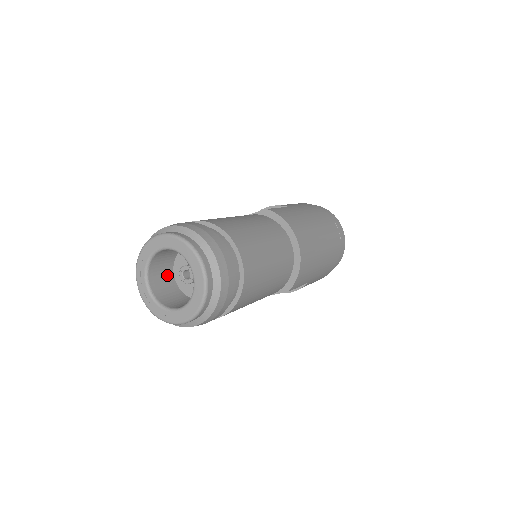
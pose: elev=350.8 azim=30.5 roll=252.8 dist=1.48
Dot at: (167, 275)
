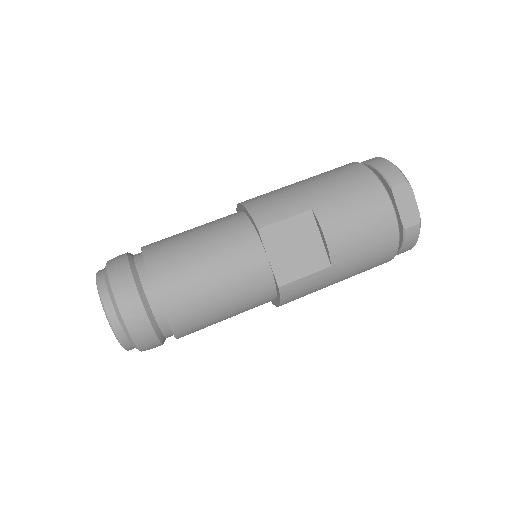
Dot at: occluded
